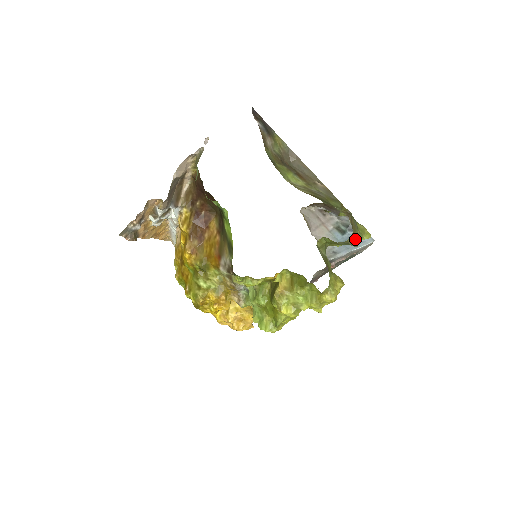
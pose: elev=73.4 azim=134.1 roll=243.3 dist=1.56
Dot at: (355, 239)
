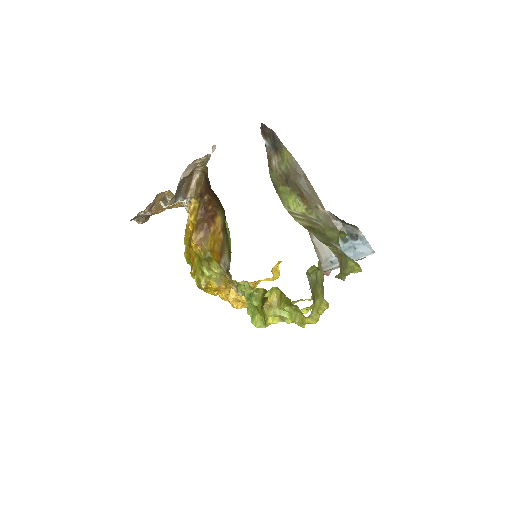
Dot at: (343, 276)
